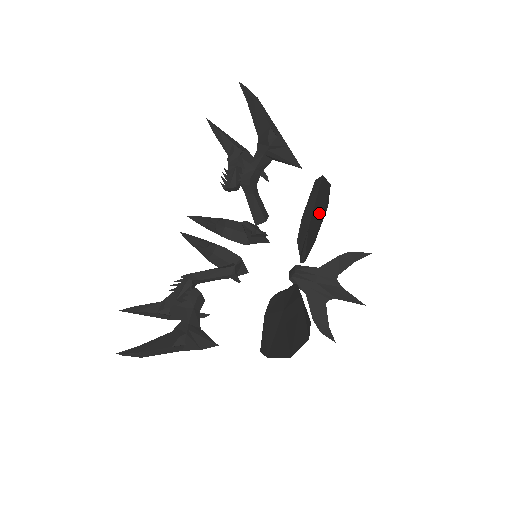
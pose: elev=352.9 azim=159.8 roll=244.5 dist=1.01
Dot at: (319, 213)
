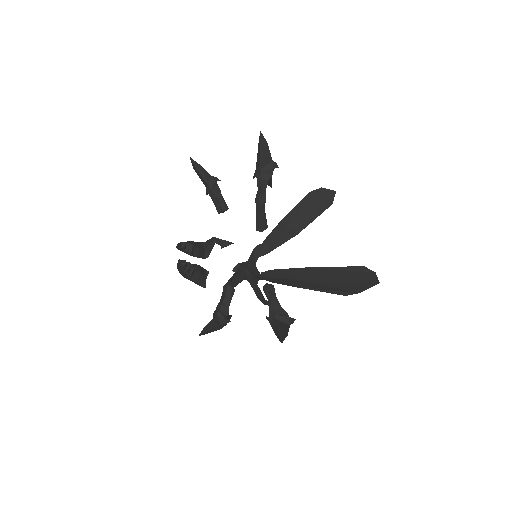
Dot at: (312, 212)
